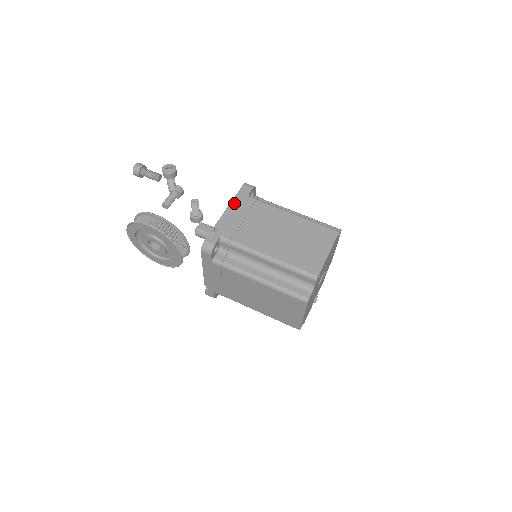
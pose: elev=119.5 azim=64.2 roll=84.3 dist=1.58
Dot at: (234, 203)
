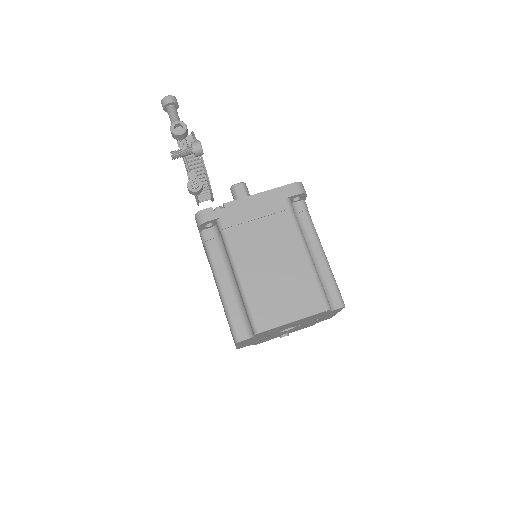
Dot at: (266, 195)
